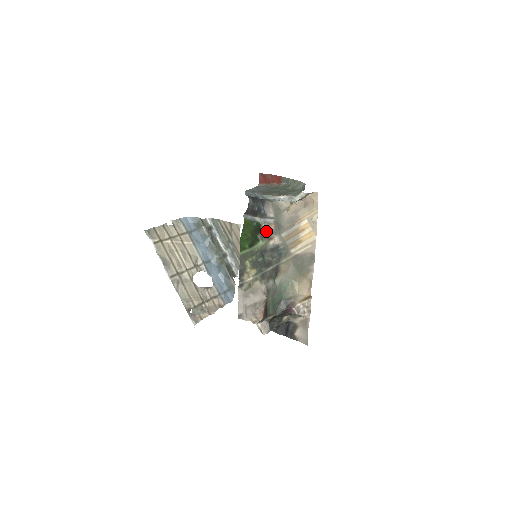
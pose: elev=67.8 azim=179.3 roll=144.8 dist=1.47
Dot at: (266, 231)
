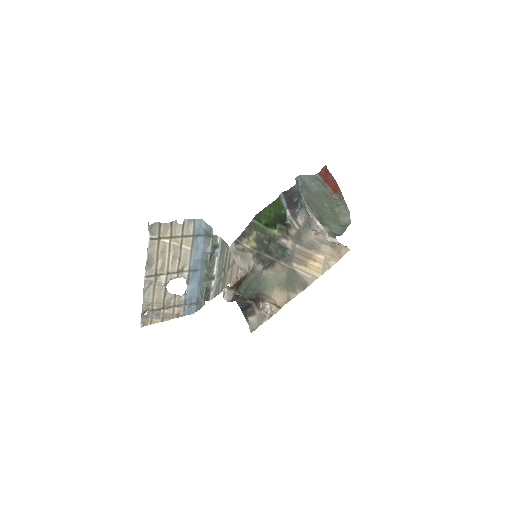
Dot at: (287, 229)
